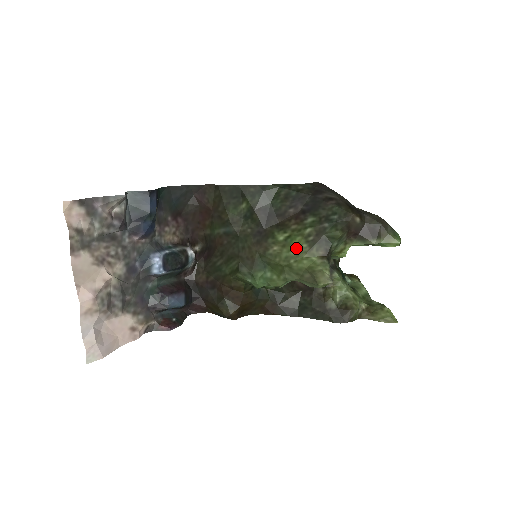
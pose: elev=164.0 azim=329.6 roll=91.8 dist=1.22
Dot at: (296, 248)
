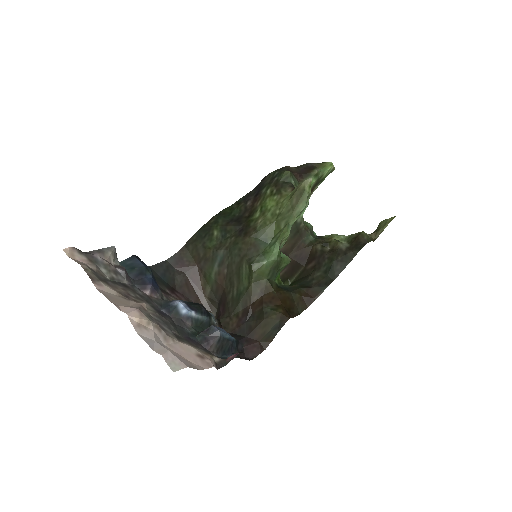
Dot at: (272, 204)
